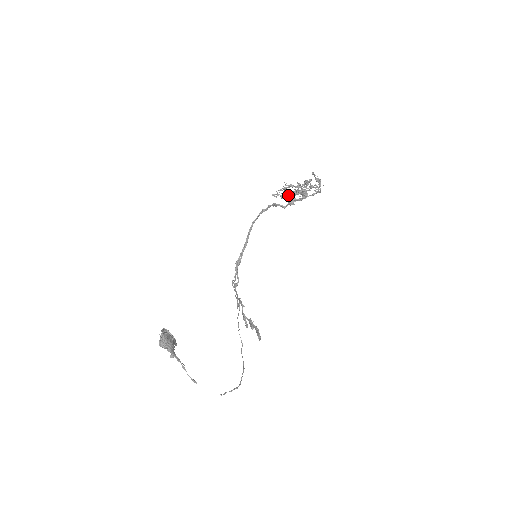
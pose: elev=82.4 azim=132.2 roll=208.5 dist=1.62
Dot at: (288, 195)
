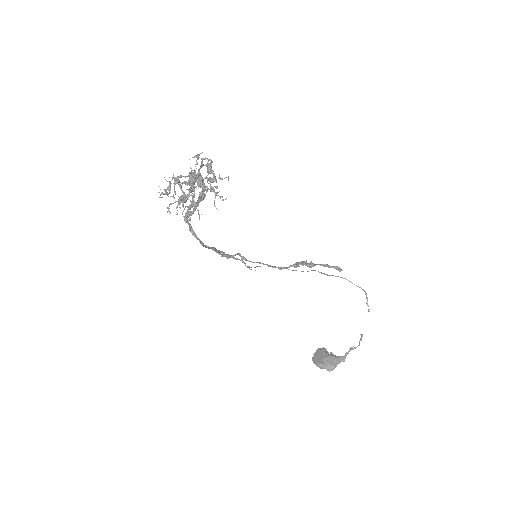
Dot at: (197, 205)
